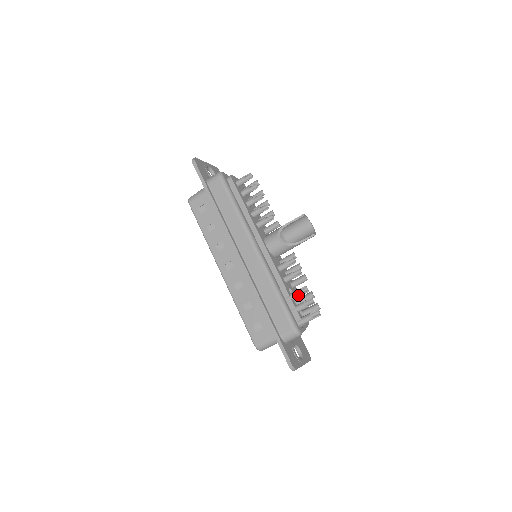
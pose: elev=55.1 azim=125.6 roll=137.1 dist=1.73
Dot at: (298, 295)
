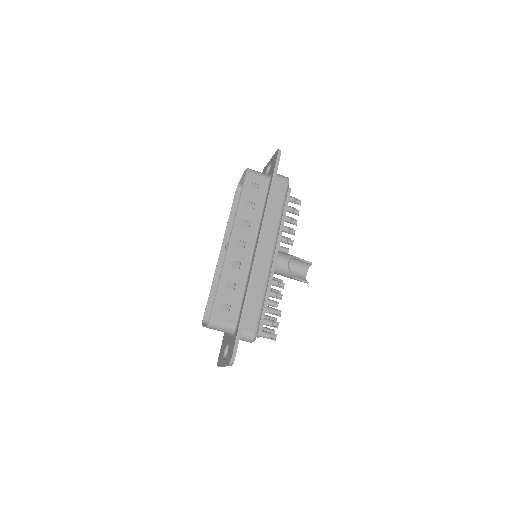
Dot at: (273, 312)
